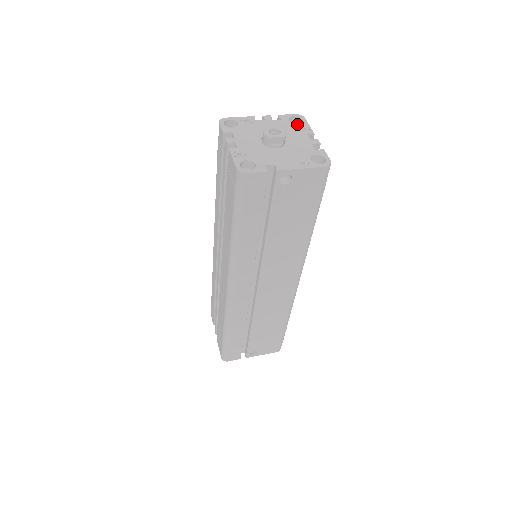
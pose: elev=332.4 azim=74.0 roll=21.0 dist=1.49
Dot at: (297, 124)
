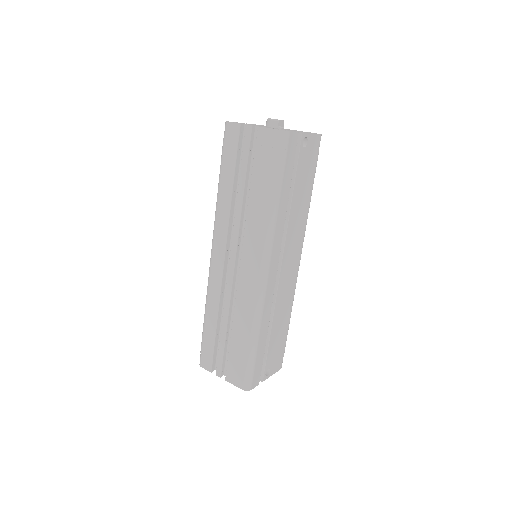
Dot at: occluded
